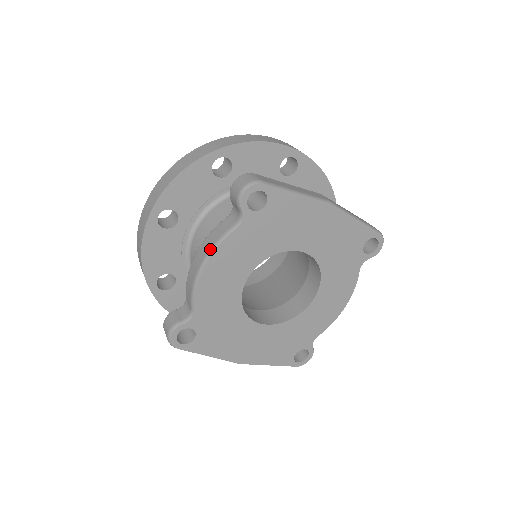
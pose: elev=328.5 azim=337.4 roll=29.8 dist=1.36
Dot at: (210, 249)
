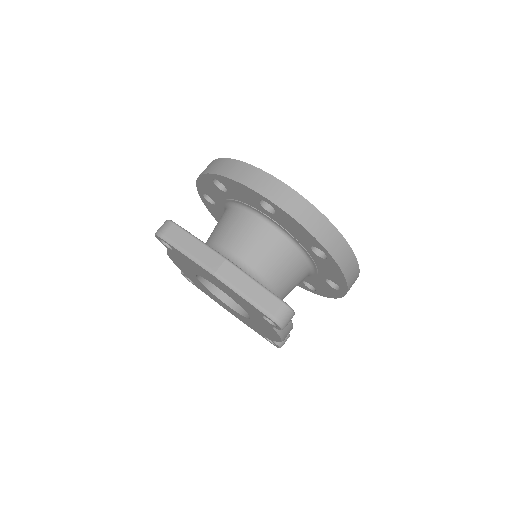
Dot at: occluded
